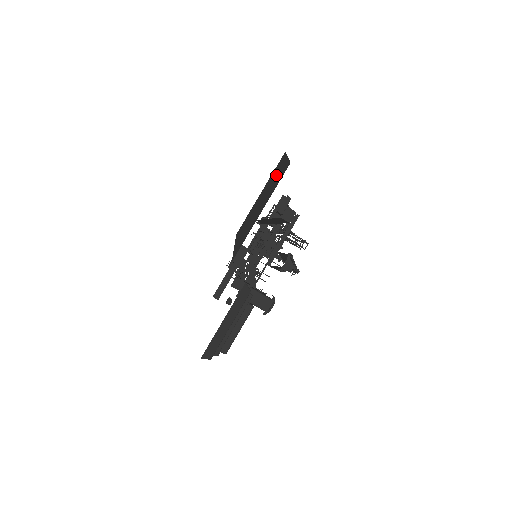
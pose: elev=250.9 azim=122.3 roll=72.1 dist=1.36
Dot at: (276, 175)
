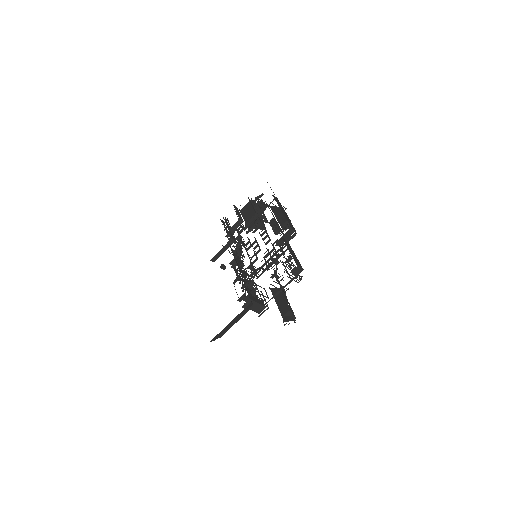
Dot at: occluded
